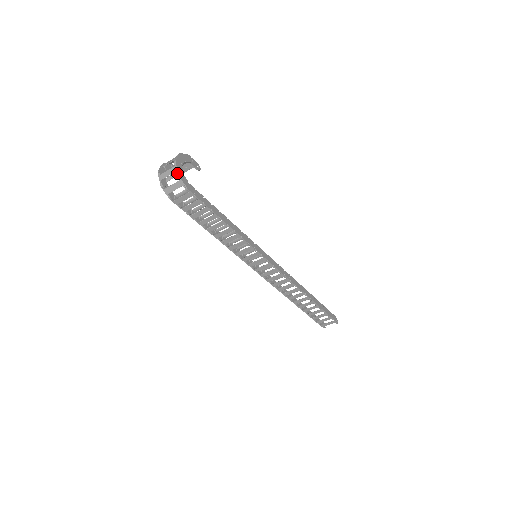
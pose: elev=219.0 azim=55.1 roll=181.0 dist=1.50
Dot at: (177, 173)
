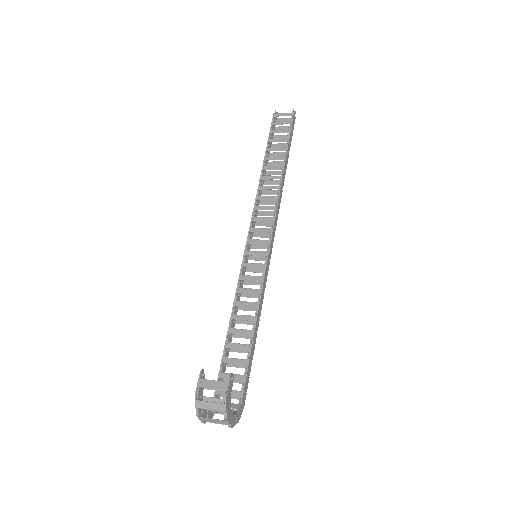
Dot at: occluded
